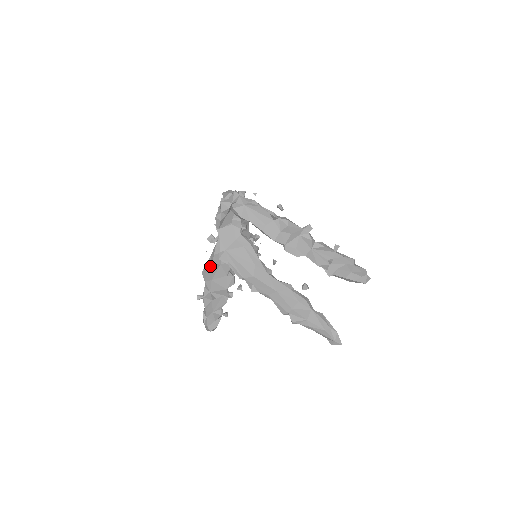
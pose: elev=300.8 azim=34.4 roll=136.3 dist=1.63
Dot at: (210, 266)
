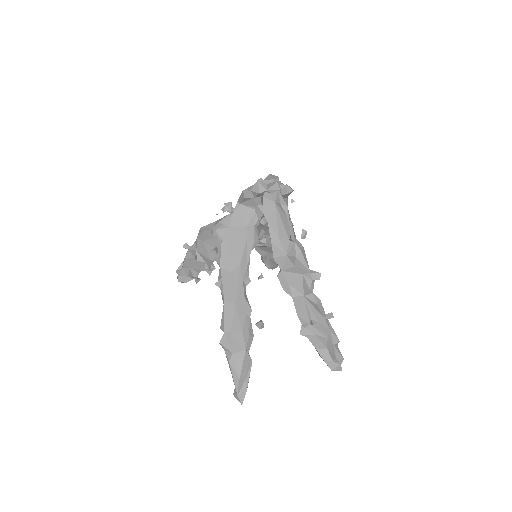
Dot at: (209, 229)
